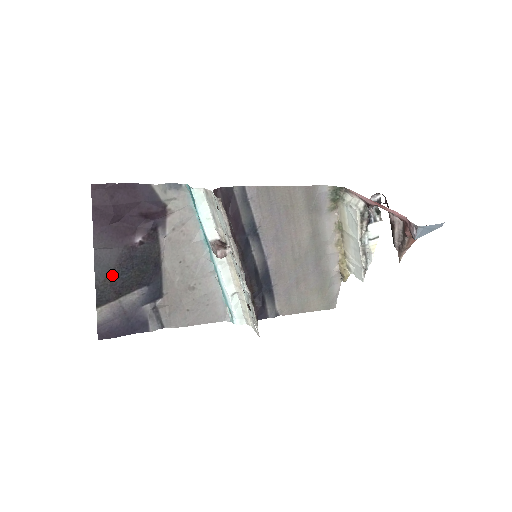
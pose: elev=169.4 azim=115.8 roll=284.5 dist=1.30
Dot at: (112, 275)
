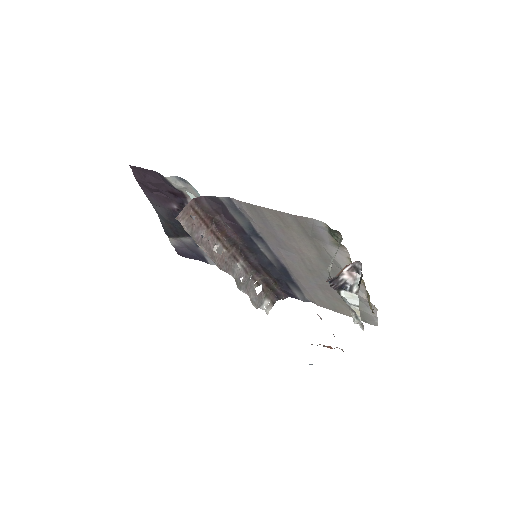
Dot at: (169, 223)
